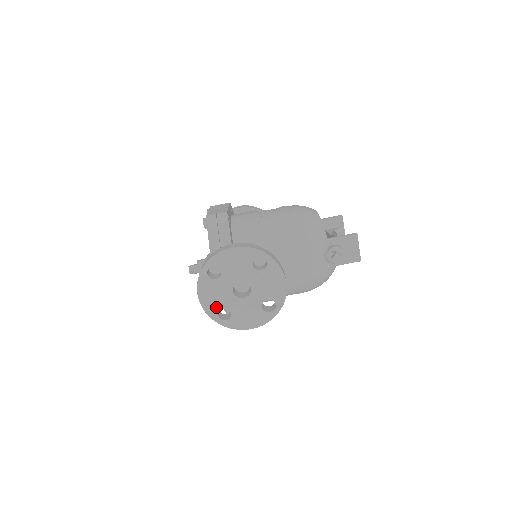
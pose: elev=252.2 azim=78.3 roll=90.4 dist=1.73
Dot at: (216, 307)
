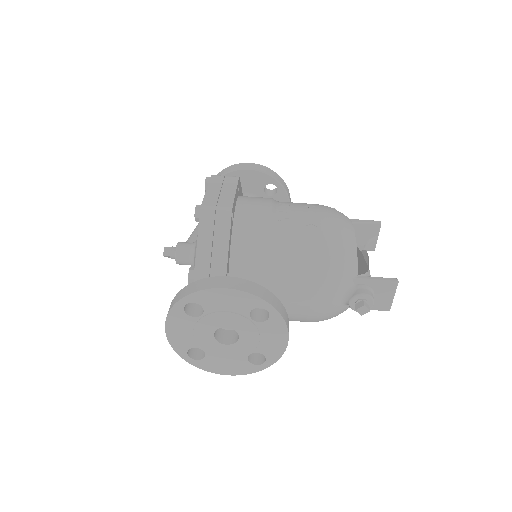
Dot at: (187, 345)
